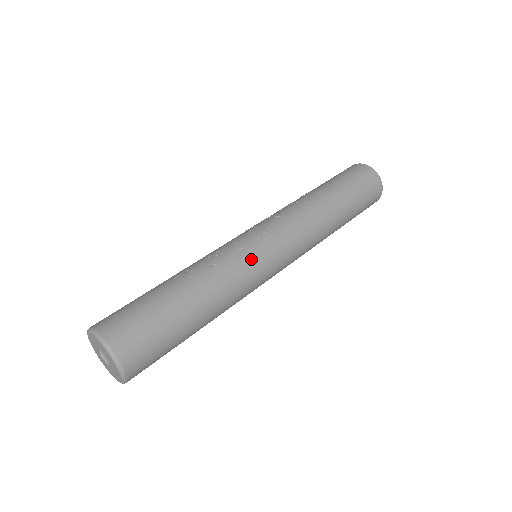
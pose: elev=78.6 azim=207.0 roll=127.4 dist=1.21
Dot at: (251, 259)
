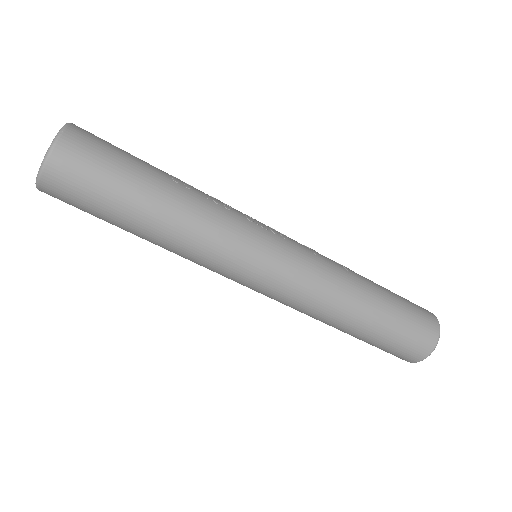
Dot at: (247, 233)
